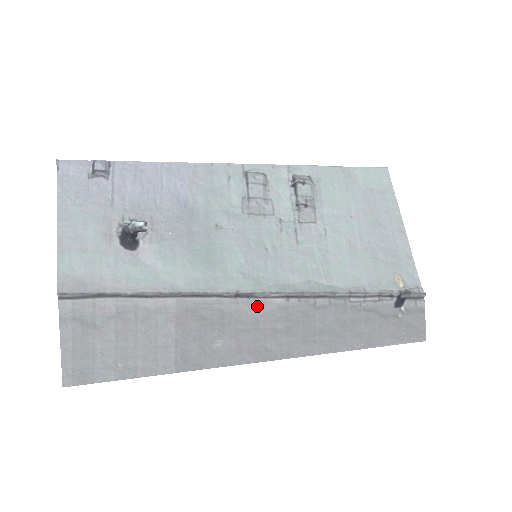
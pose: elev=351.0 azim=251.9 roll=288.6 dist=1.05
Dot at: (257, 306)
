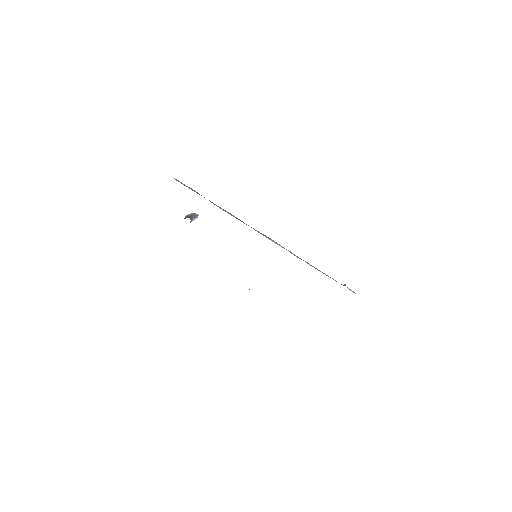
Dot at: occluded
